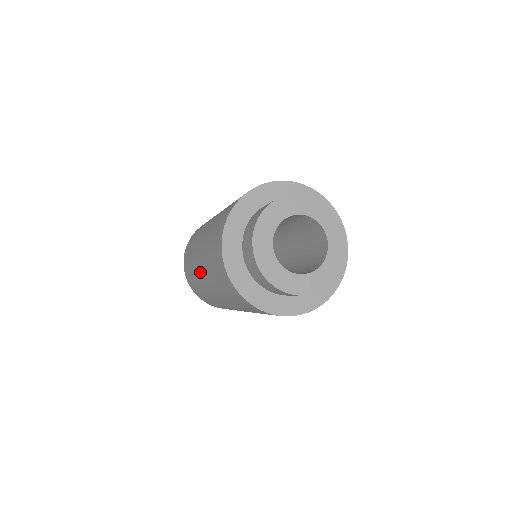
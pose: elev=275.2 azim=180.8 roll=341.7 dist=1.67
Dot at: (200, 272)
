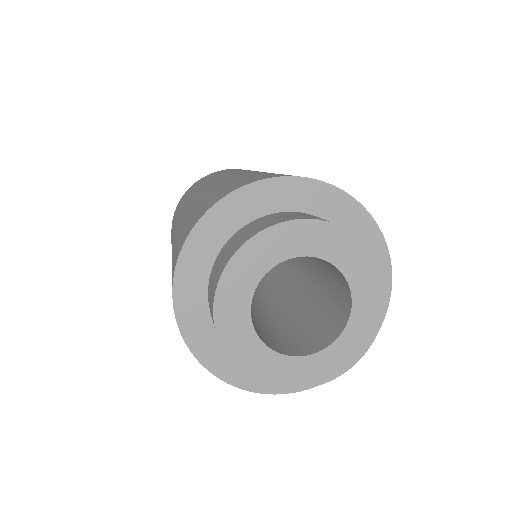
Dot at: occluded
